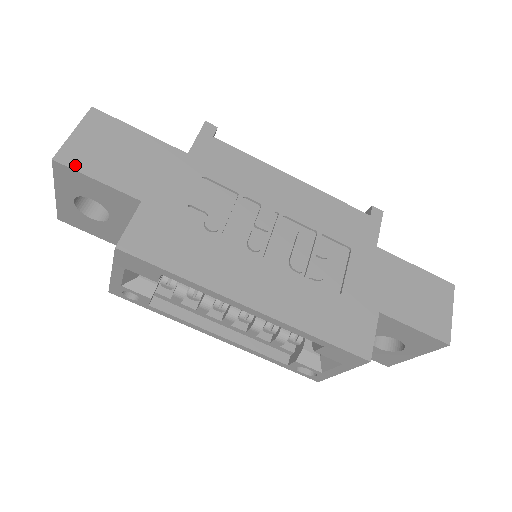
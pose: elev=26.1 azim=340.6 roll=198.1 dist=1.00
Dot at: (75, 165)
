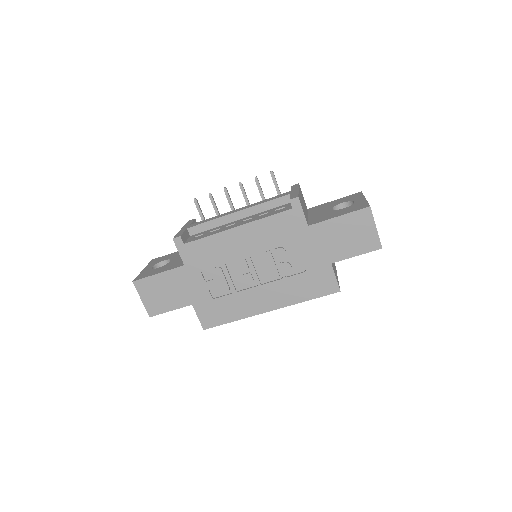
Dot at: (158, 312)
